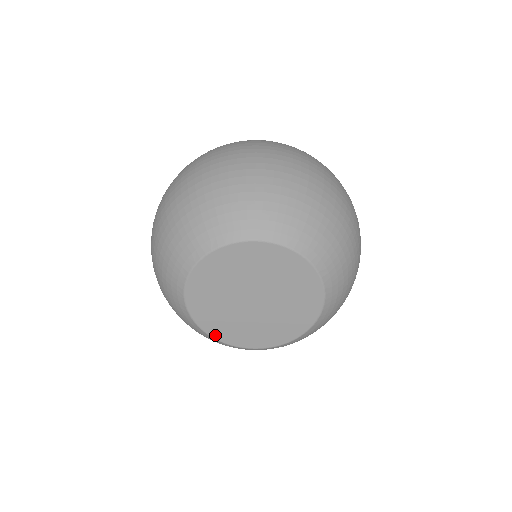
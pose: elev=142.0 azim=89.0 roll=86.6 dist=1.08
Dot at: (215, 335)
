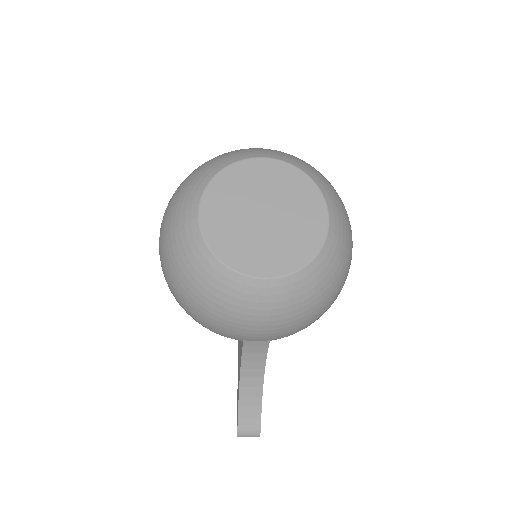
Dot at: (225, 259)
